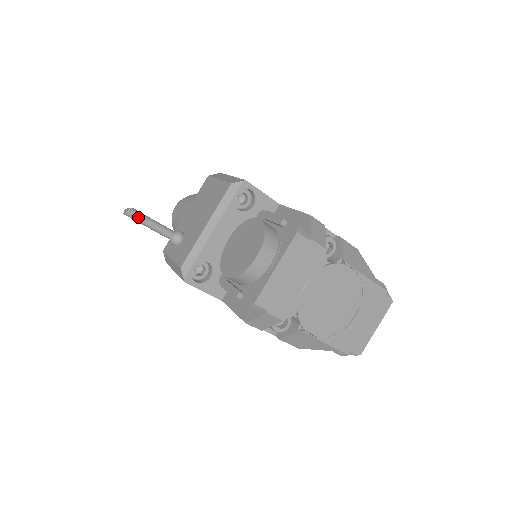
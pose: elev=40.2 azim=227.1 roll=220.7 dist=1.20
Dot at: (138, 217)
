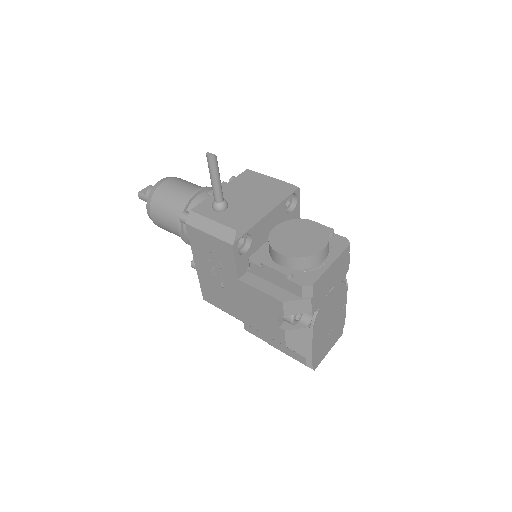
Dot at: (216, 166)
